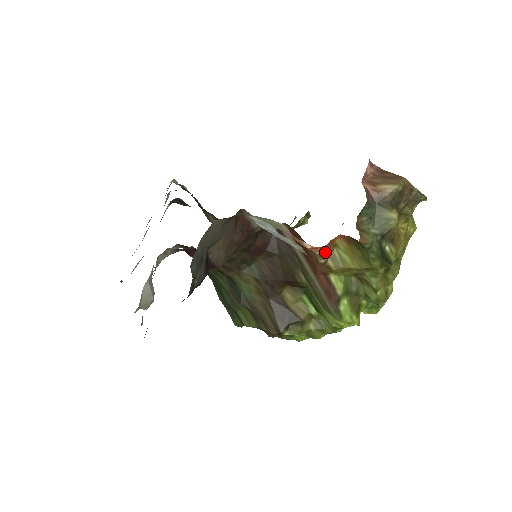
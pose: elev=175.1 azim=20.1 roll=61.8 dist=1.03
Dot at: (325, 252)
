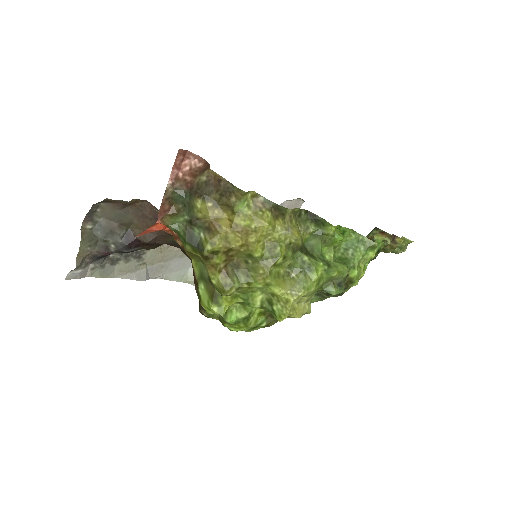
Dot at: (175, 236)
